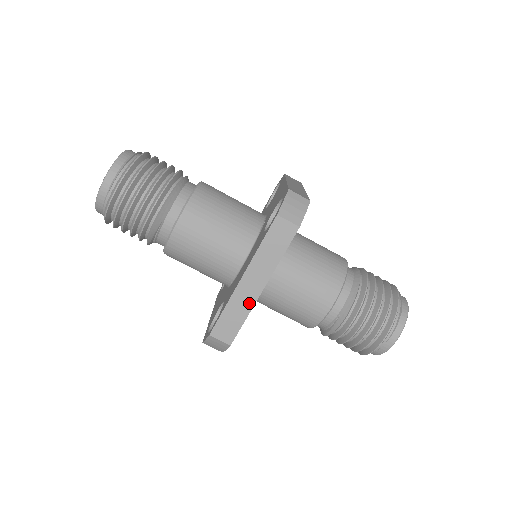
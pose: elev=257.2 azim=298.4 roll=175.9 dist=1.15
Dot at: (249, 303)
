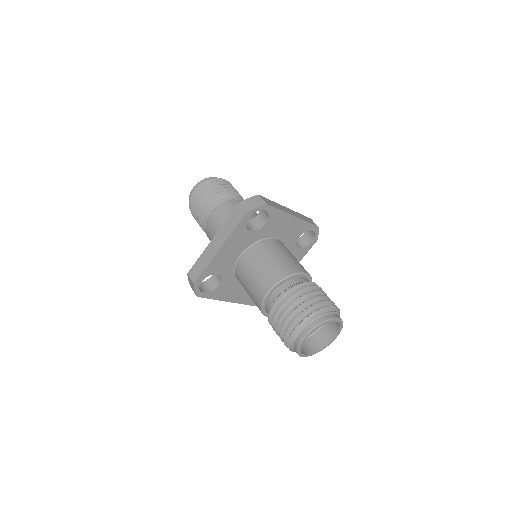
Dot at: (285, 211)
